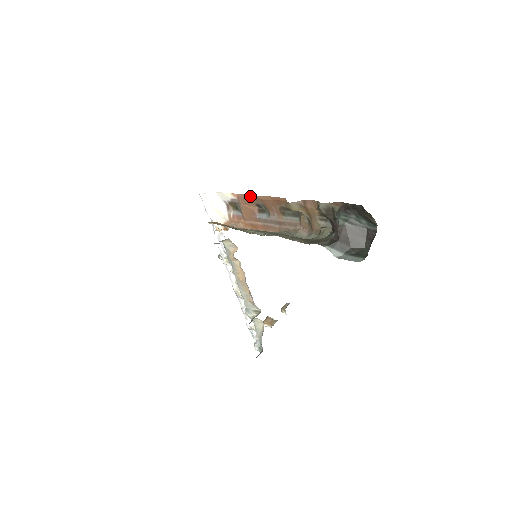
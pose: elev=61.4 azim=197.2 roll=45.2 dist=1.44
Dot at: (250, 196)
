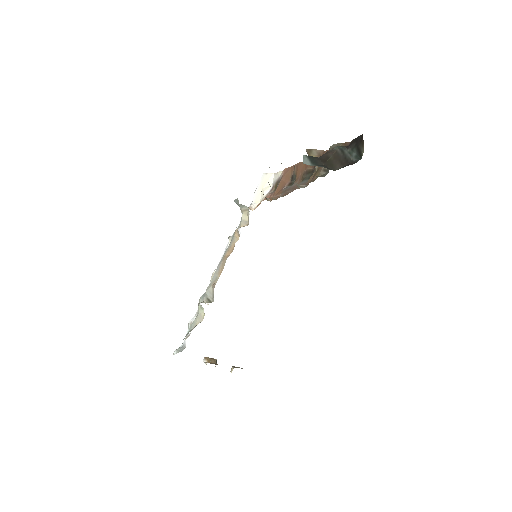
Dot at: (293, 166)
